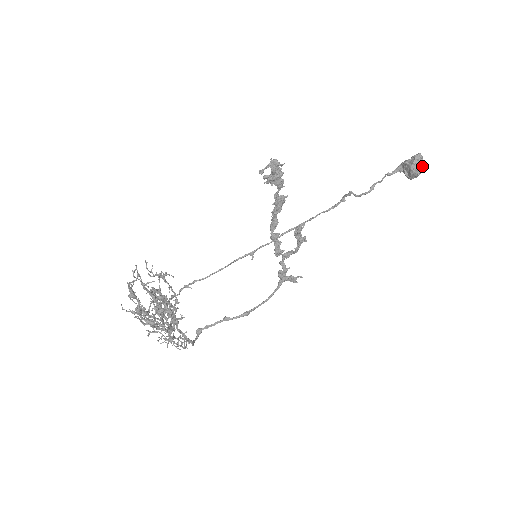
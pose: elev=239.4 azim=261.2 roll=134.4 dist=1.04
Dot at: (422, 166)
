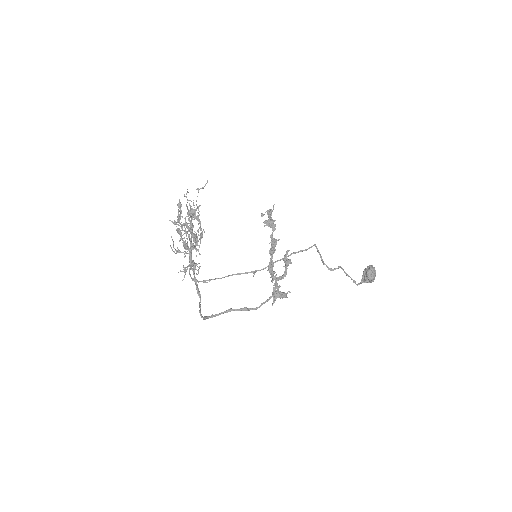
Dot at: (373, 268)
